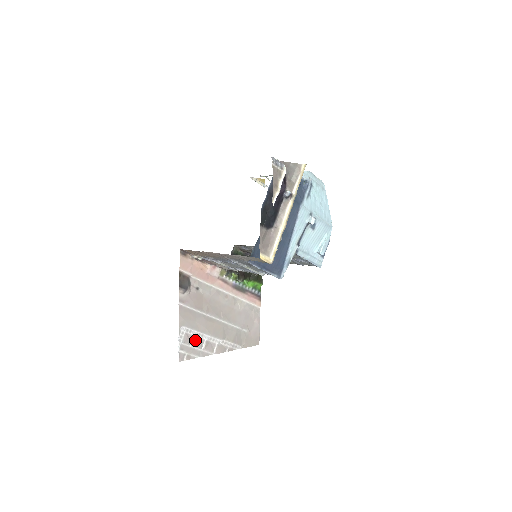
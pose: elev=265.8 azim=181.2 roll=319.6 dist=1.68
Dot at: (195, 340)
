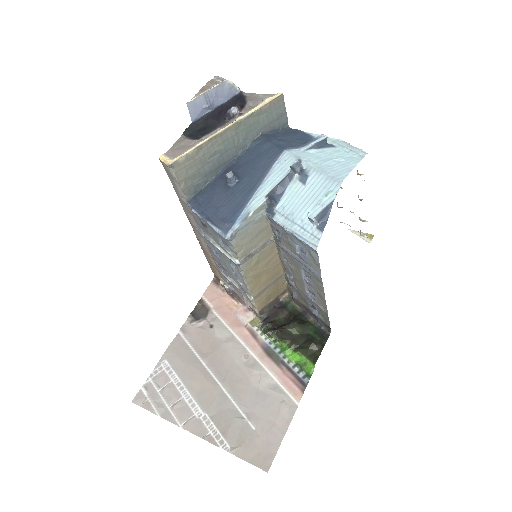
Dot at: (169, 388)
